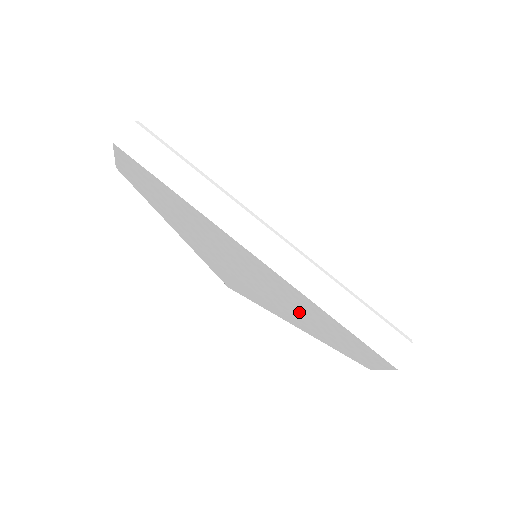
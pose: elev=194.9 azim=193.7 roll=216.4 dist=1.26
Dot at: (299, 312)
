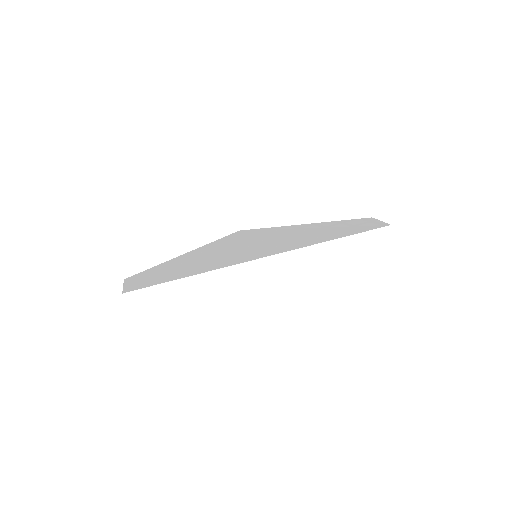
Dot at: occluded
